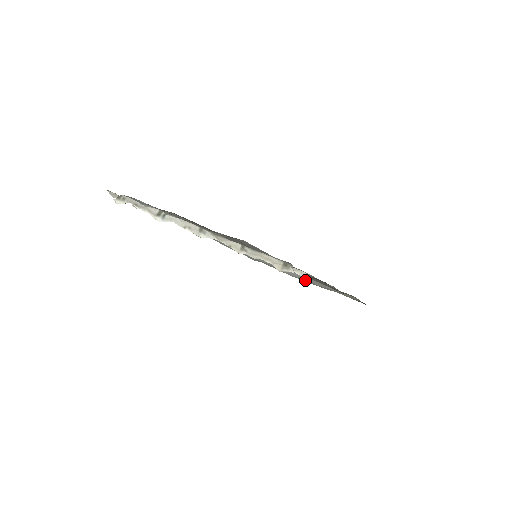
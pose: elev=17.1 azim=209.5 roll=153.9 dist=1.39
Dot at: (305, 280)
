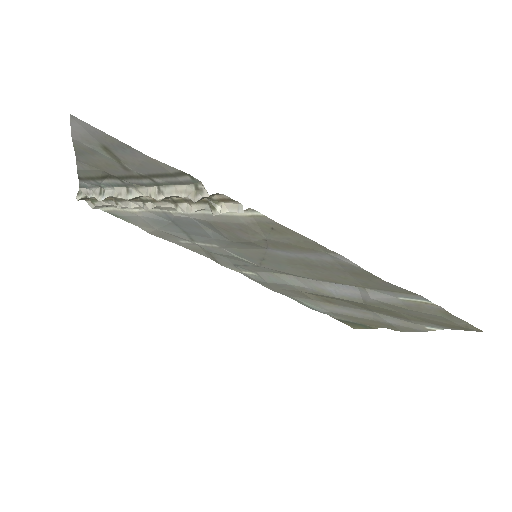
Dot at: (356, 298)
